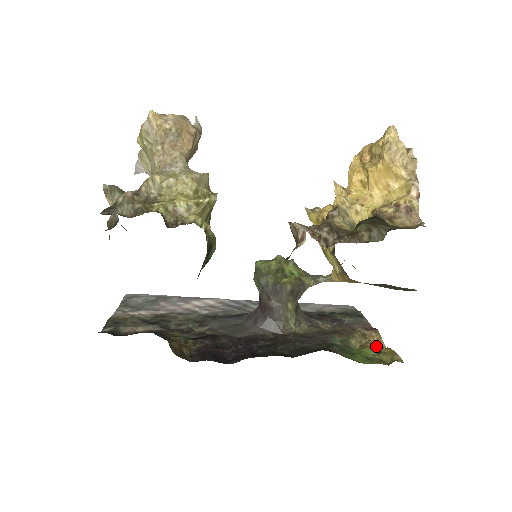
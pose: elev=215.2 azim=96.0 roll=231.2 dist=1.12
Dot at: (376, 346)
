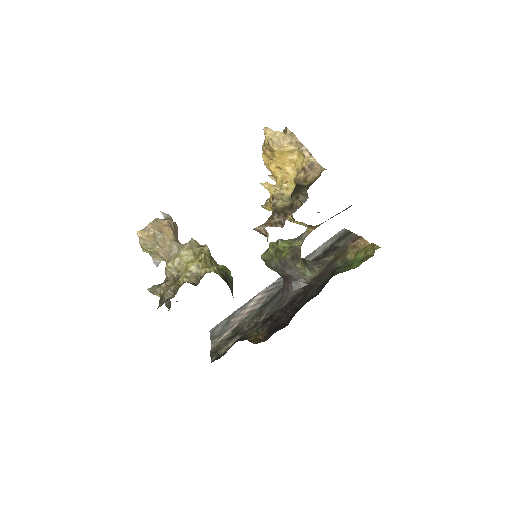
Dot at: (363, 248)
